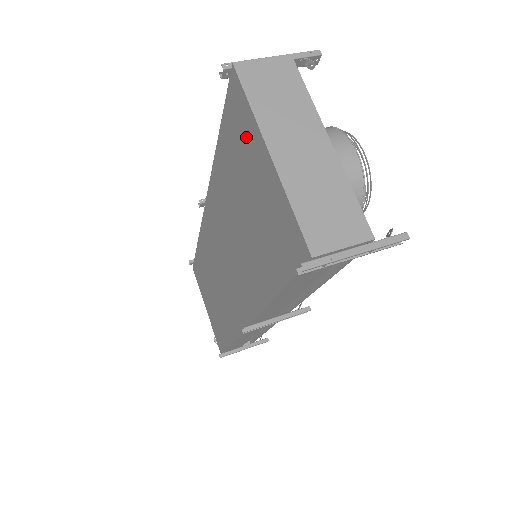
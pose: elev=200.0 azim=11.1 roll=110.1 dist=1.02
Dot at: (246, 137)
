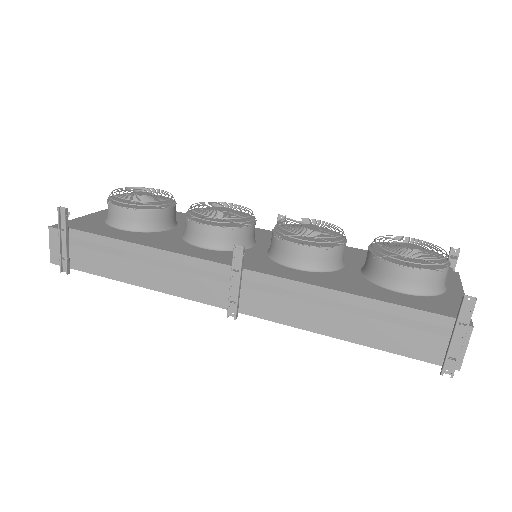
Dot at: occluded
